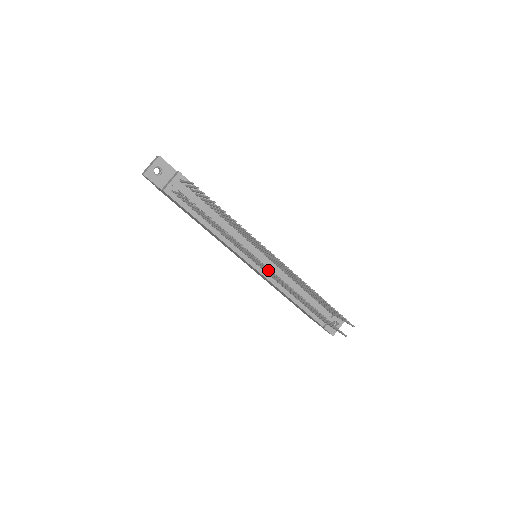
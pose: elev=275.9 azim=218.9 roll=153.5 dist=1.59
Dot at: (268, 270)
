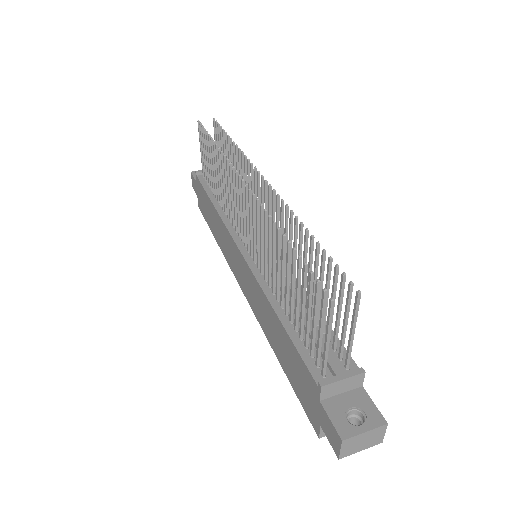
Dot at: (242, 189)
